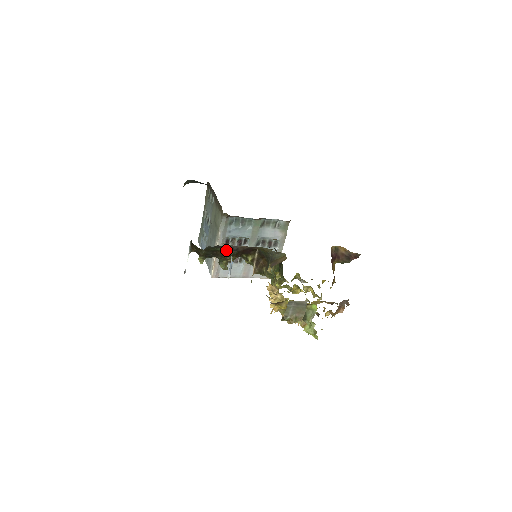
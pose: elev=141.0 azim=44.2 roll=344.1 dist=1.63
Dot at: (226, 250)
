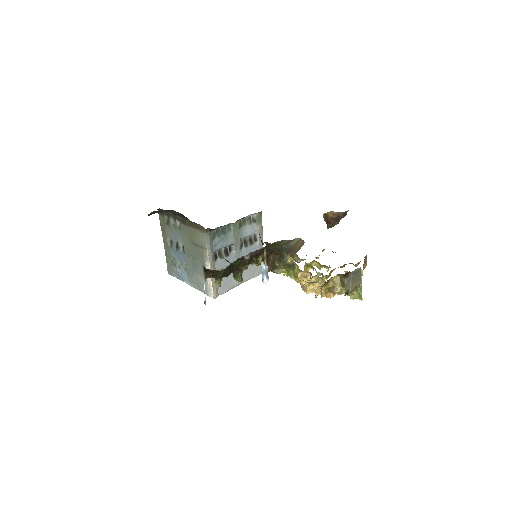
Dot at: (242, 261)
